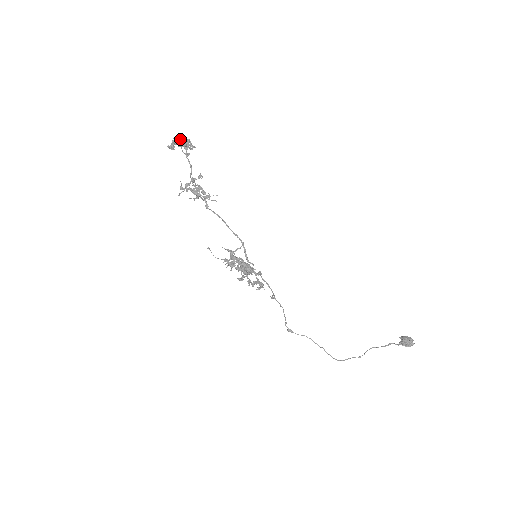
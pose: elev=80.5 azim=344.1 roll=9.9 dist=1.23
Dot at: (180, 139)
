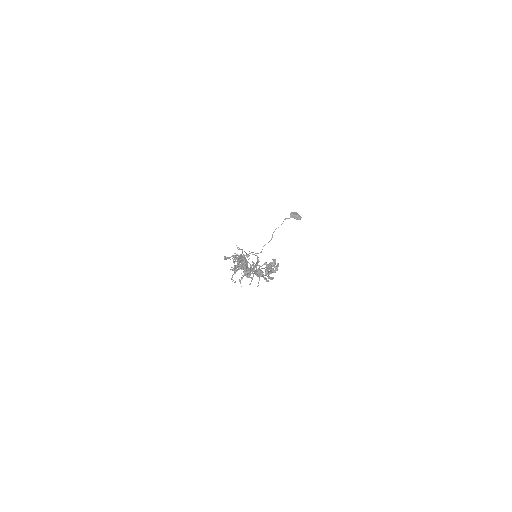
Dot at: (272, 269)
